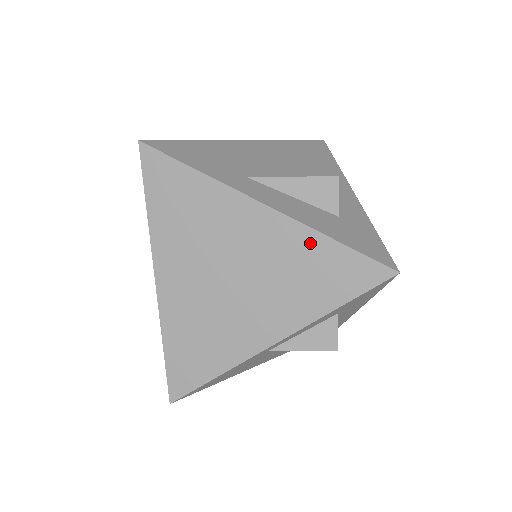
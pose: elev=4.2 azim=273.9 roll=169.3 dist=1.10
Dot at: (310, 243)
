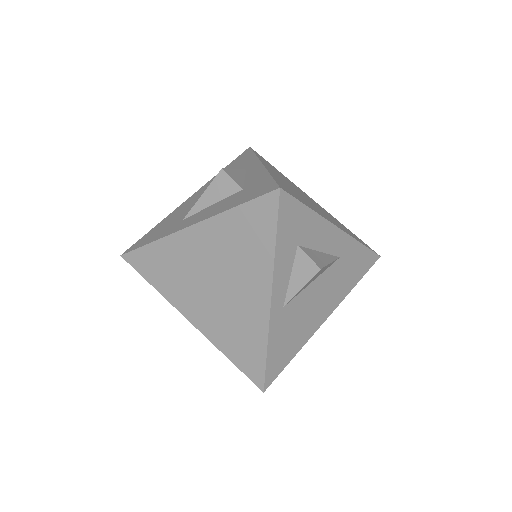
Dot at: (227, 222)
